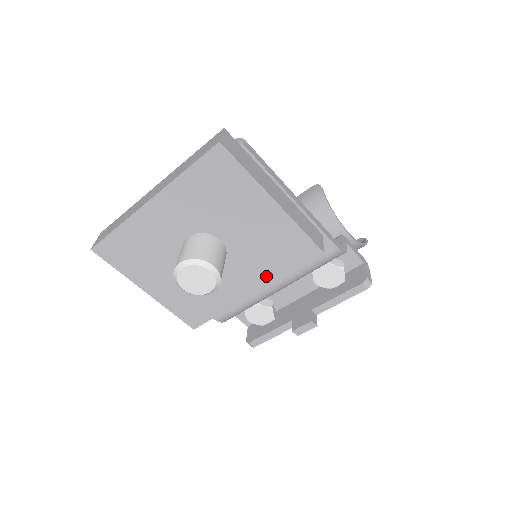
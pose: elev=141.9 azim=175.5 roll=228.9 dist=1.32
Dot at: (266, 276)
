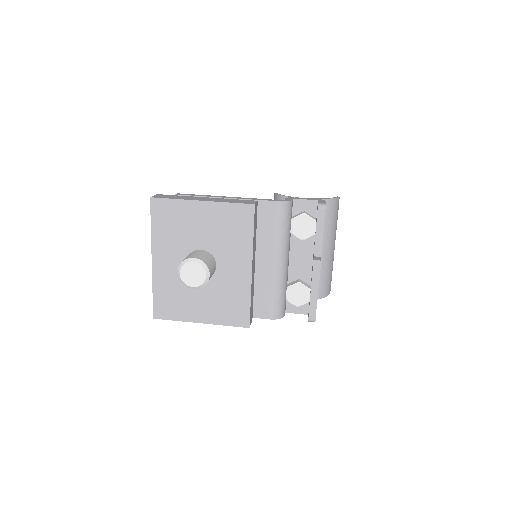
Dot at: (245, 249)
